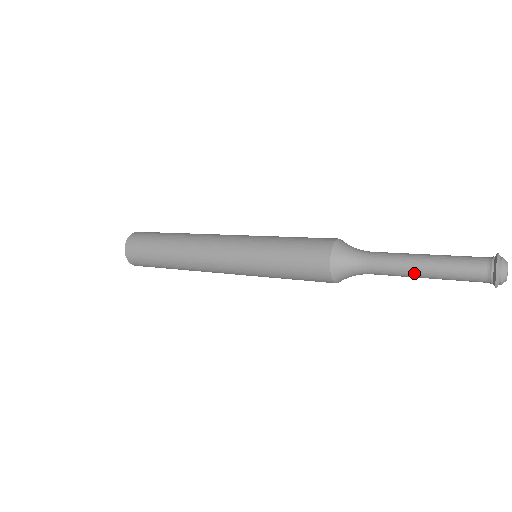
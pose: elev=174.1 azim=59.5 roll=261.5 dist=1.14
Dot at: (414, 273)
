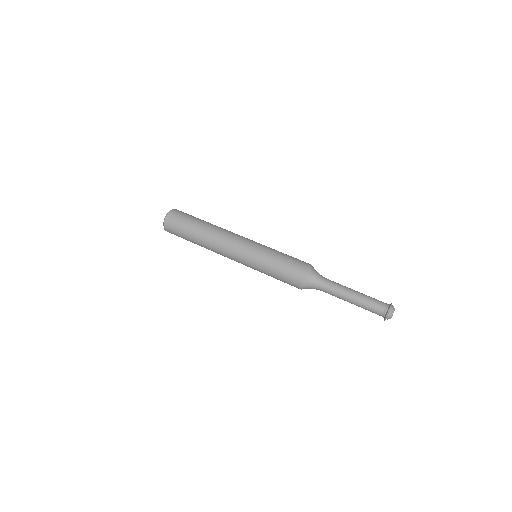
Dot at: occluded
